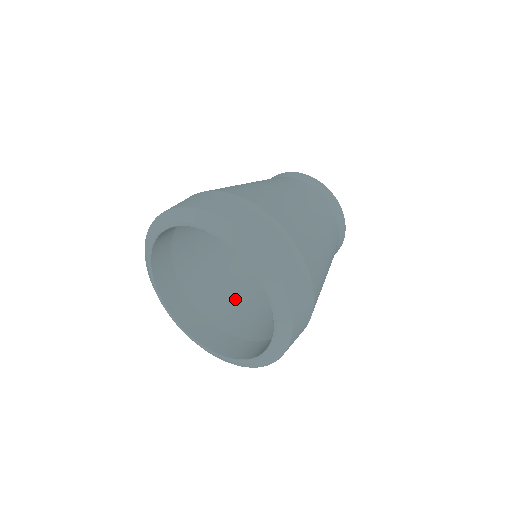
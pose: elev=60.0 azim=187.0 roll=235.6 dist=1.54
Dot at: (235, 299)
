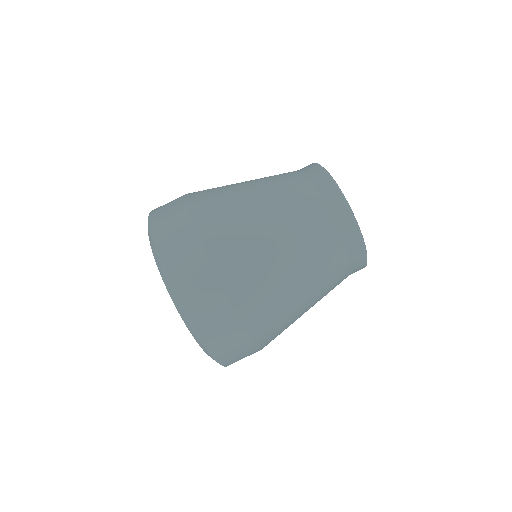
Dot at: occluded
